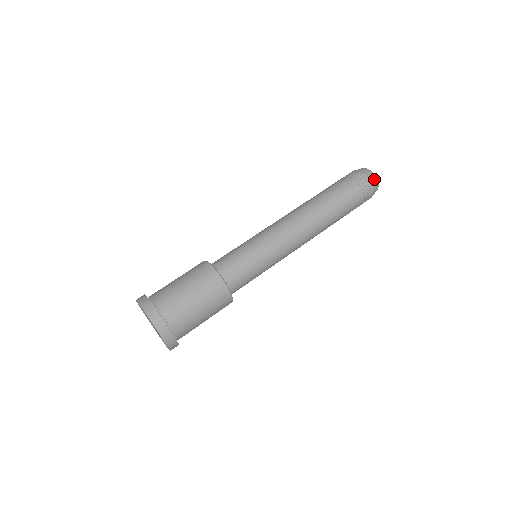
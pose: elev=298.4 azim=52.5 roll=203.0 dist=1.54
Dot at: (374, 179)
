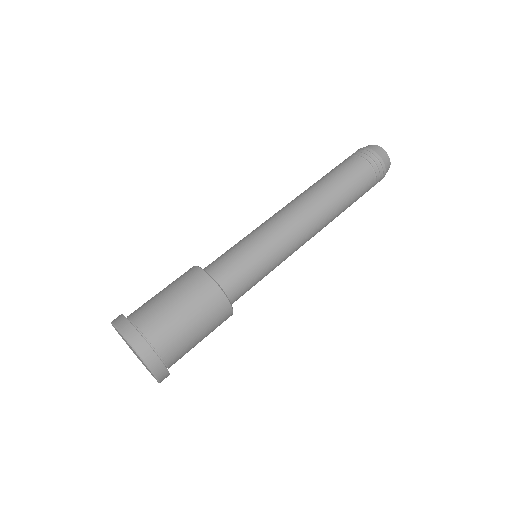
Dot at: occluded
